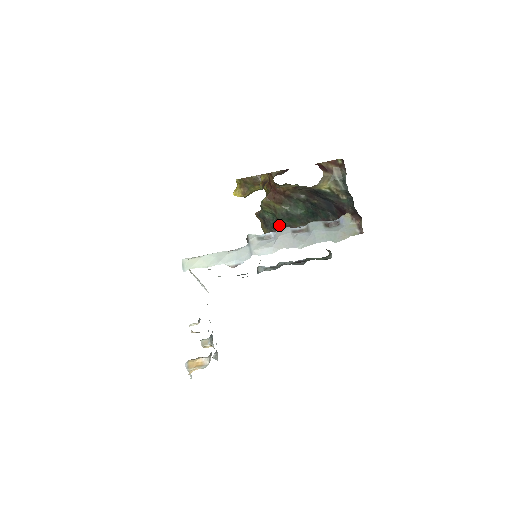
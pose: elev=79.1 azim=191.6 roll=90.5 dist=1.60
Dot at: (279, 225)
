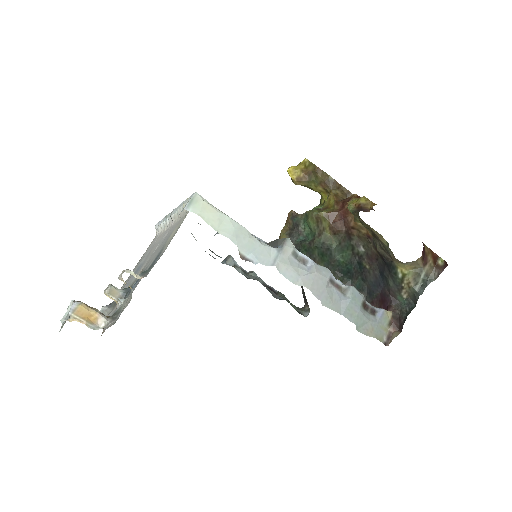
Dot at: (306, 248)
